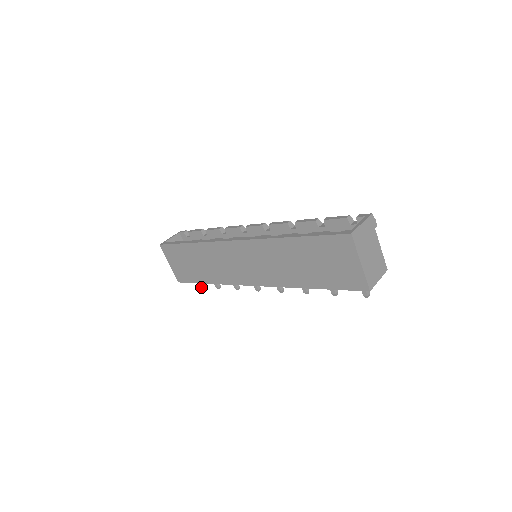
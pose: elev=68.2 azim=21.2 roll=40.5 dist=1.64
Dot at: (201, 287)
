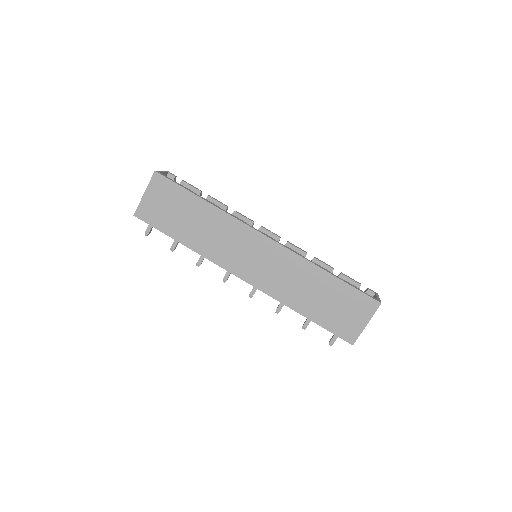
Dot at: (147, 235)
